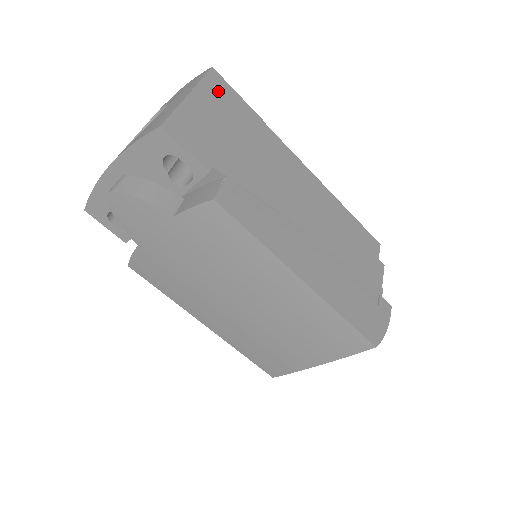
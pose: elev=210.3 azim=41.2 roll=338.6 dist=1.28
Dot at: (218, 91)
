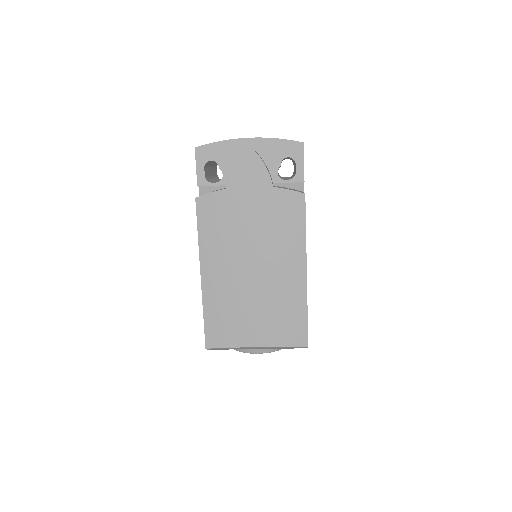
Dot at: occluded
